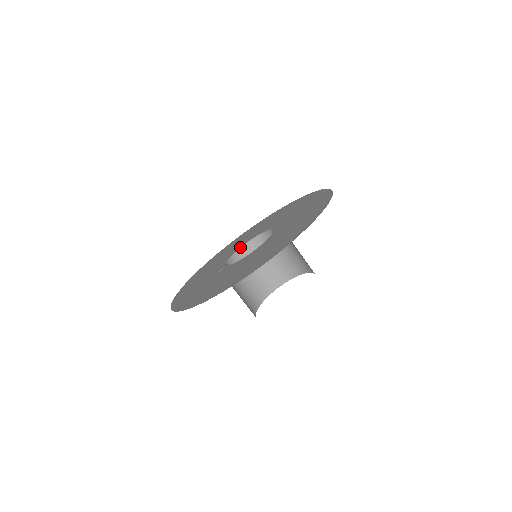
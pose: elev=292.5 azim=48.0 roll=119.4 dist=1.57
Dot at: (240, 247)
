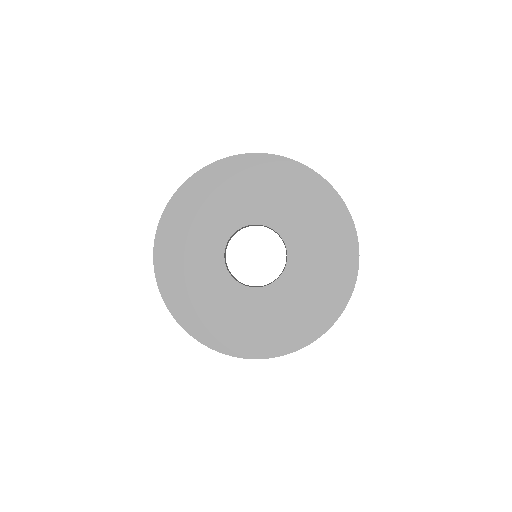
Dot at: occluded
